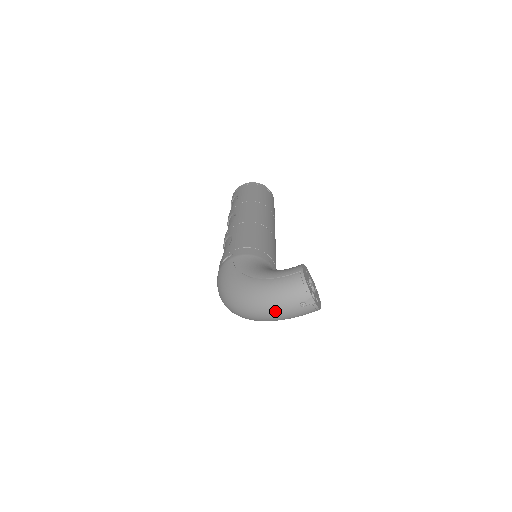
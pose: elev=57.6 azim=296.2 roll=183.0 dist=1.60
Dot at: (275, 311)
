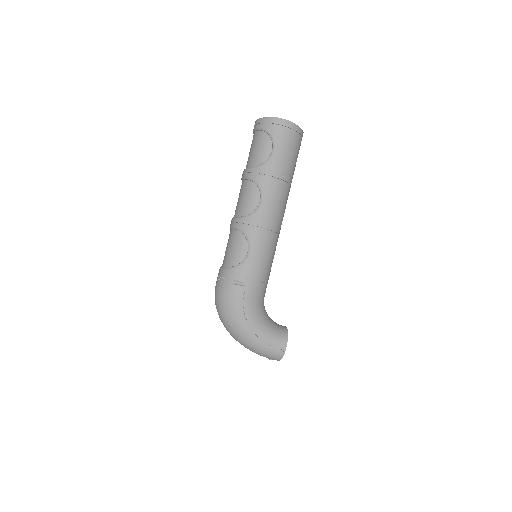
Dot at: occluded
